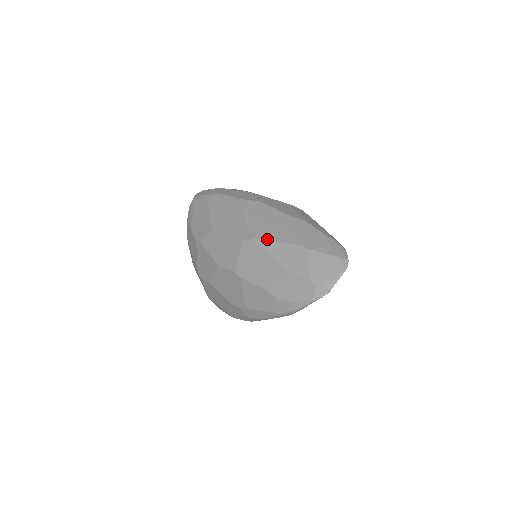
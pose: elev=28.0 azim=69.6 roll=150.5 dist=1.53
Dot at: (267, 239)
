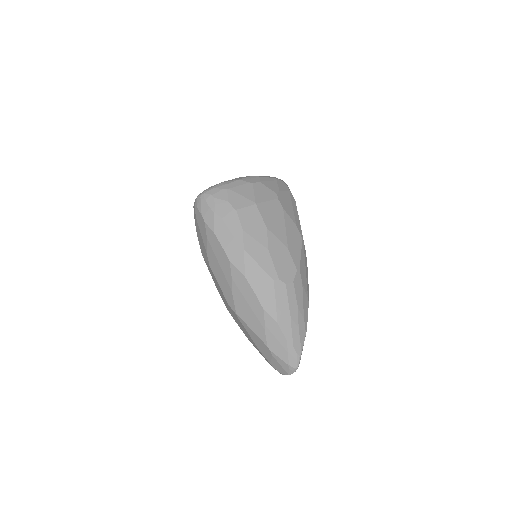
Dot at: (245, 322)
